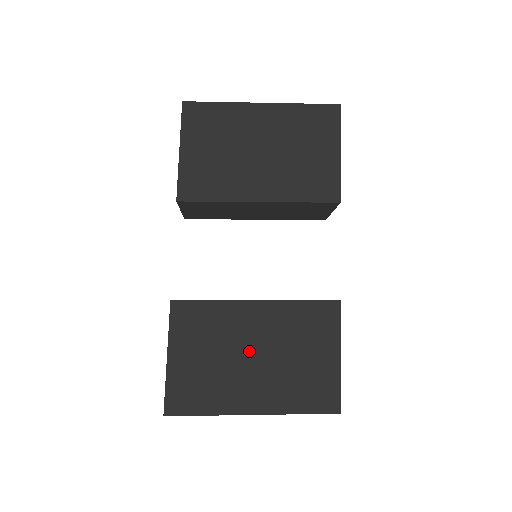
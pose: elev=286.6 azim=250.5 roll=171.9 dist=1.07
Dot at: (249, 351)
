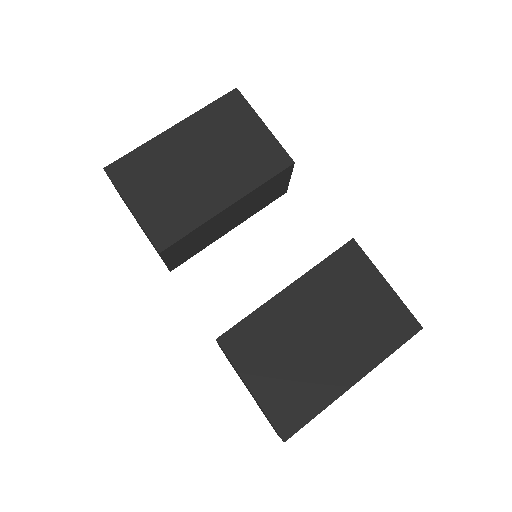
Dot at: (313, 333)
